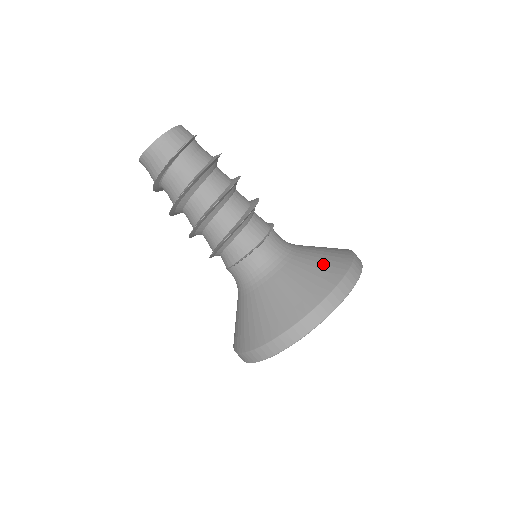
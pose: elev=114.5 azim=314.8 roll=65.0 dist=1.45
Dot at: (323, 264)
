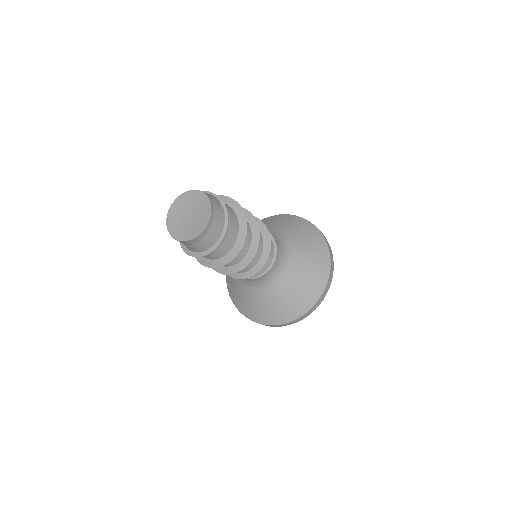
Dot at: (311, 246)
